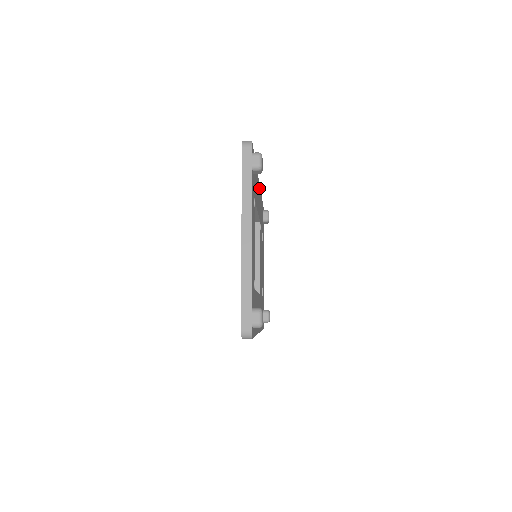
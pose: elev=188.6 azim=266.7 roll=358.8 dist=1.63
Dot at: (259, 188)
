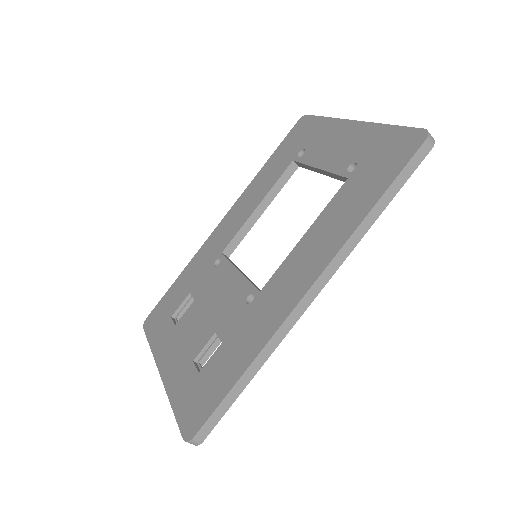
Dot at: occluded
